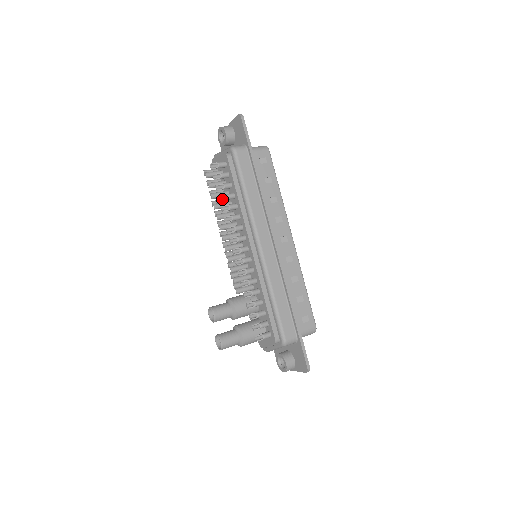
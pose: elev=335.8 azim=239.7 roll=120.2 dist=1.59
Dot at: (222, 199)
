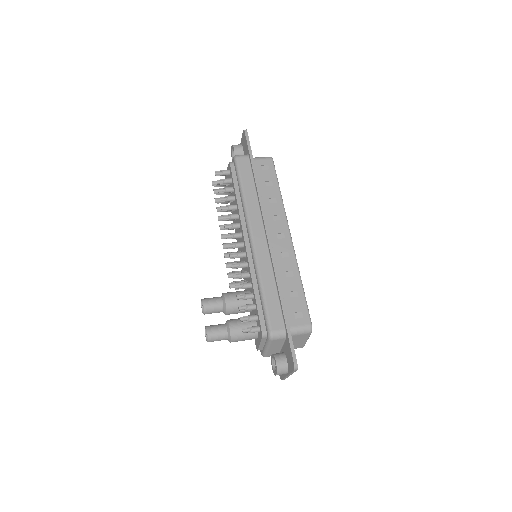
Dot at: (223, 201)
